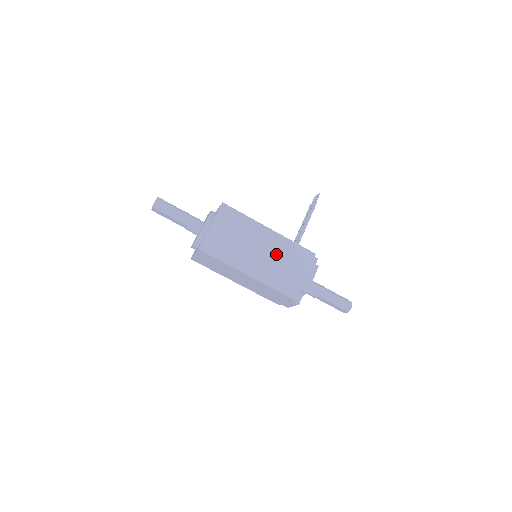
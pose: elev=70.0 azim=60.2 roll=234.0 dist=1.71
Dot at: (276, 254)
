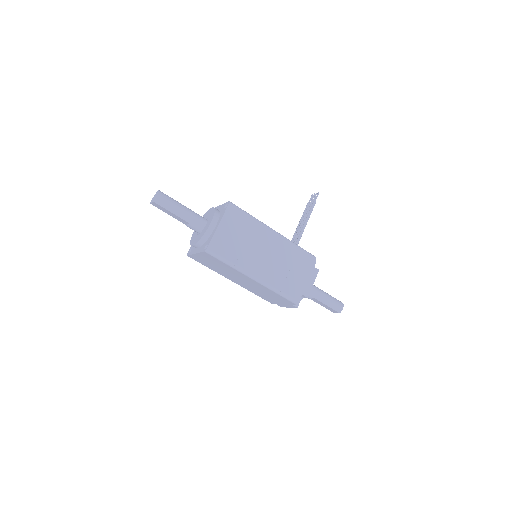
Dot at: (280, 257)
